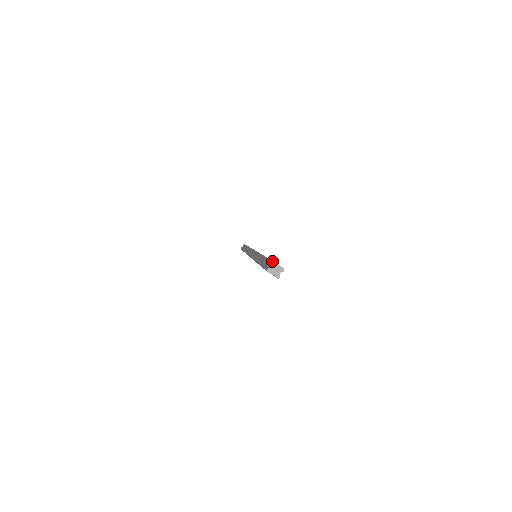
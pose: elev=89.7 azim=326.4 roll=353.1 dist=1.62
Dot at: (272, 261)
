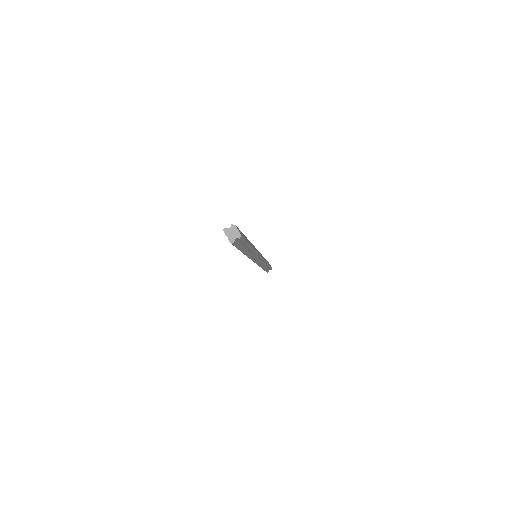
Dot at: (236, 226)
